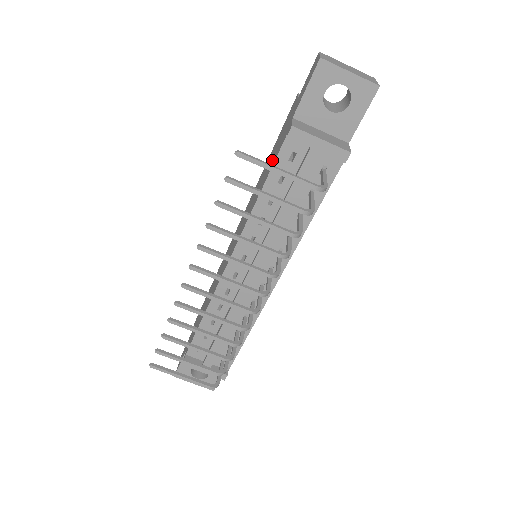
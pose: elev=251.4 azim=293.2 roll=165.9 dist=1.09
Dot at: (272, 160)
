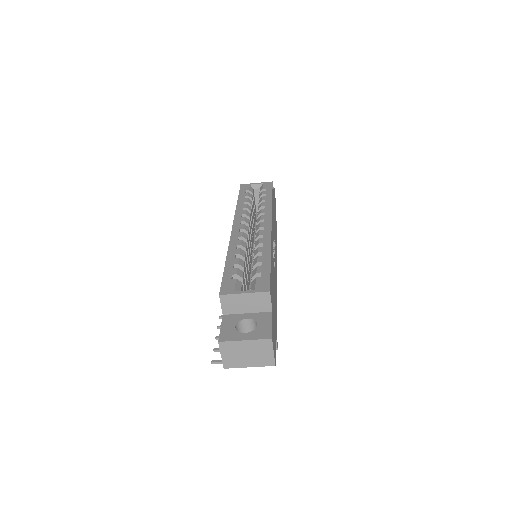
Dot at: occluded
